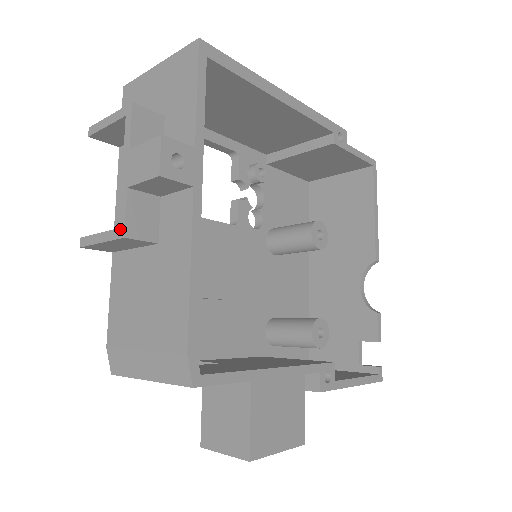
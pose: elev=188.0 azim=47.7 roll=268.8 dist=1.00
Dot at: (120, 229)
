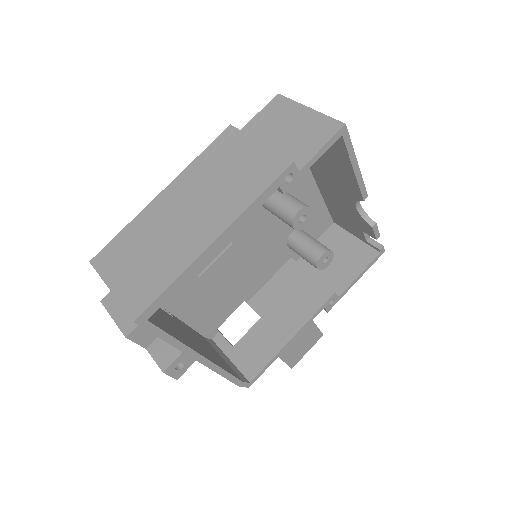
Dot at: occluded
